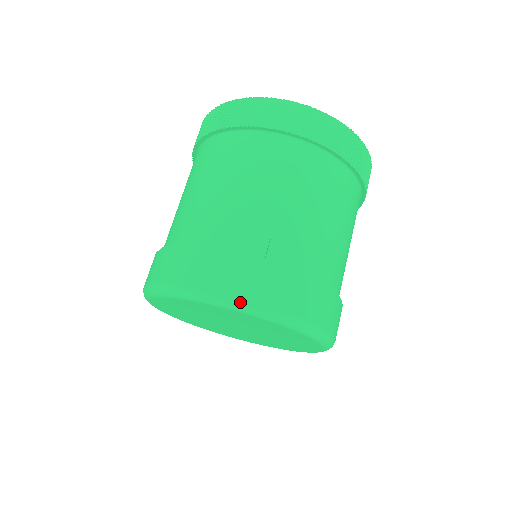
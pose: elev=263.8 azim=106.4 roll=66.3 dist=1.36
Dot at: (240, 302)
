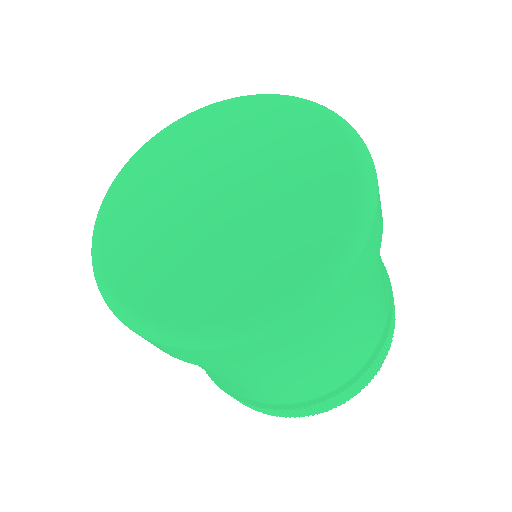
Dot at: (325, 107)
